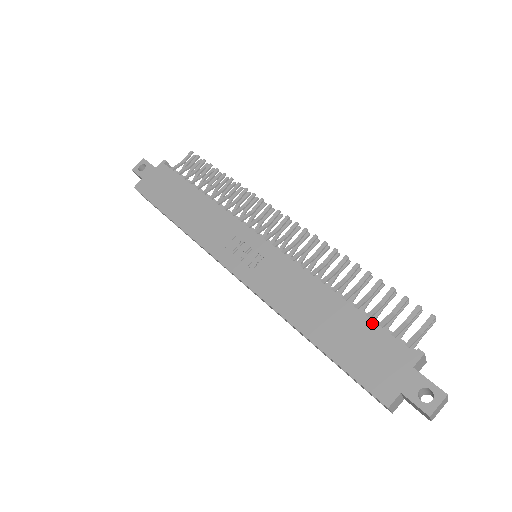
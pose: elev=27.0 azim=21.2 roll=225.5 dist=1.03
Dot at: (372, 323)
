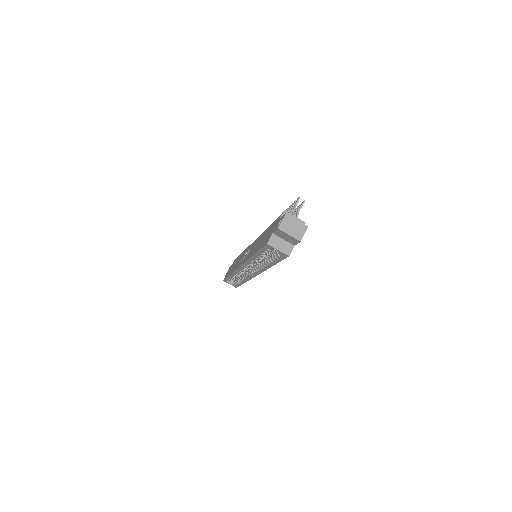
Dot at: occluded
